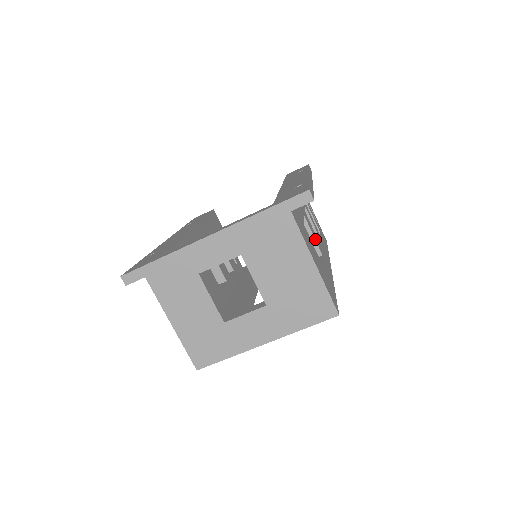
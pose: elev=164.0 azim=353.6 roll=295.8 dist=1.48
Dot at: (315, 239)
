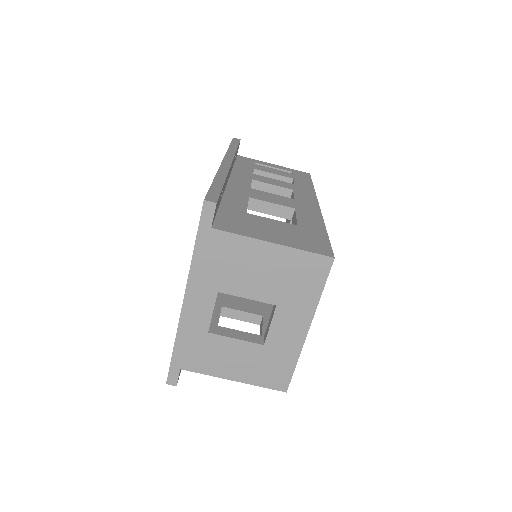
Dot at: (276, 204)
